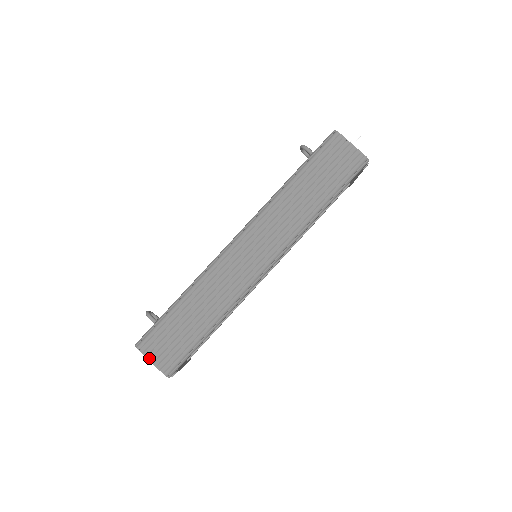
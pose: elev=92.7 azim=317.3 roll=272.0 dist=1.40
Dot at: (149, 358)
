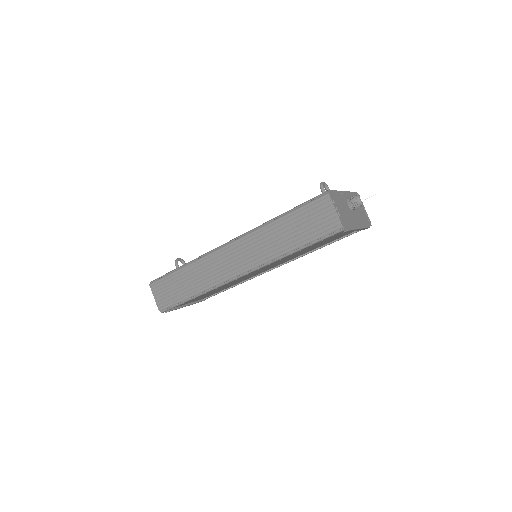
Dot at: (154, 295)
